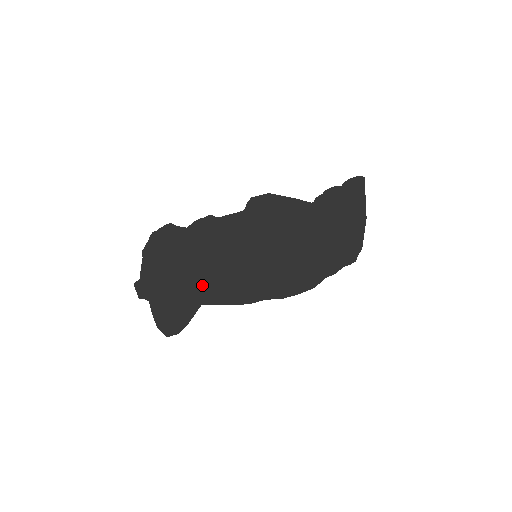
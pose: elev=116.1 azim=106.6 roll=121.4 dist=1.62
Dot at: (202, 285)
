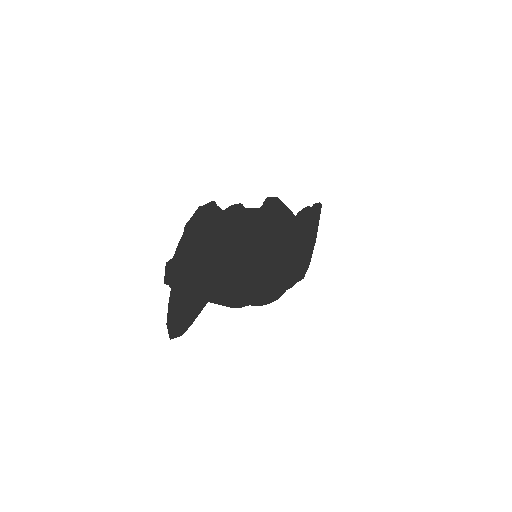
Dot at: (215, 278)
